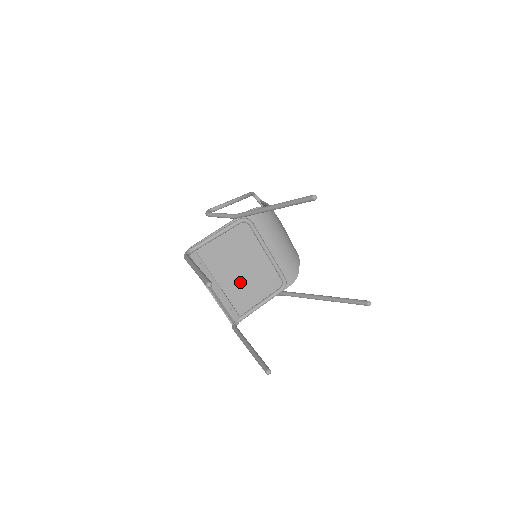
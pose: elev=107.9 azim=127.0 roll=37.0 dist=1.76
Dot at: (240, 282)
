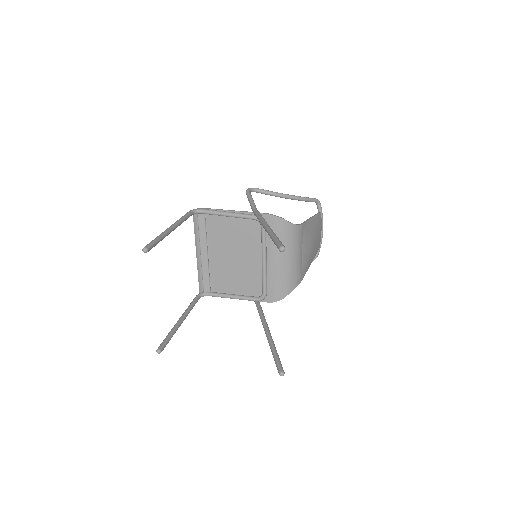
Dot at: (227, 266)
